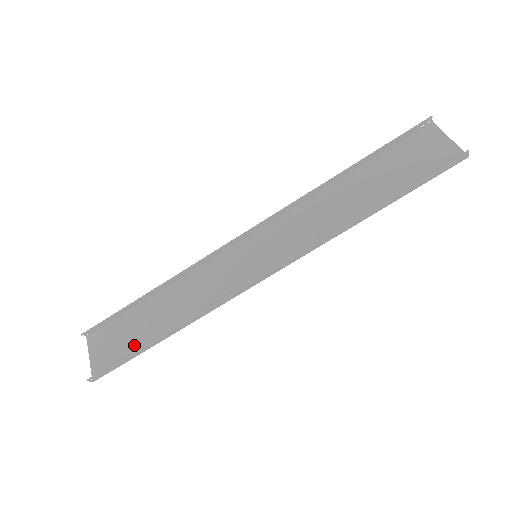
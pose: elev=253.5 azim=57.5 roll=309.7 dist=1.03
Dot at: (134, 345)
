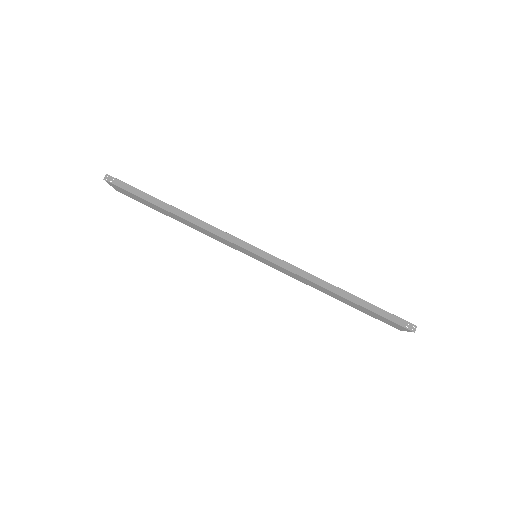
Dot at: (146, 201)
